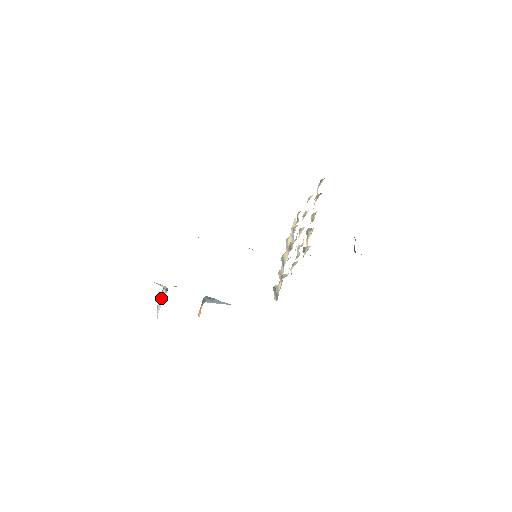
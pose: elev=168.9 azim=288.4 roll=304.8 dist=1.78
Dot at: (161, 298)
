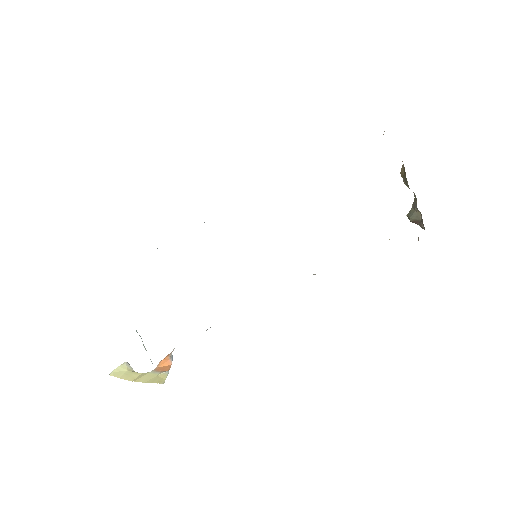
Dot at: occluded
